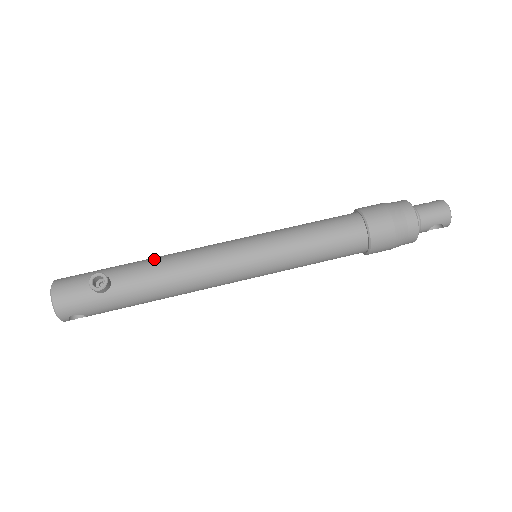
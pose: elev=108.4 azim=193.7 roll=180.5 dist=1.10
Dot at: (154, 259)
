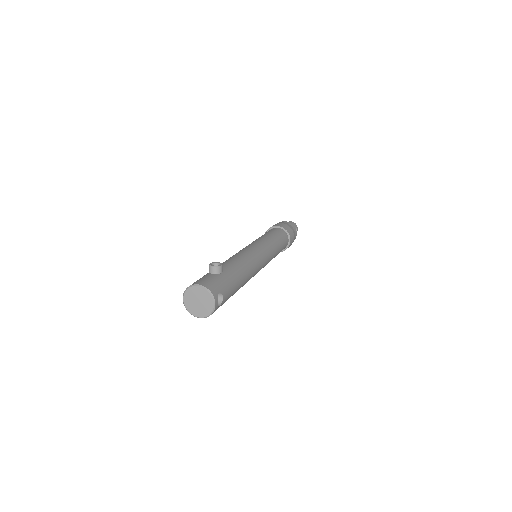
Dot at: occluded
